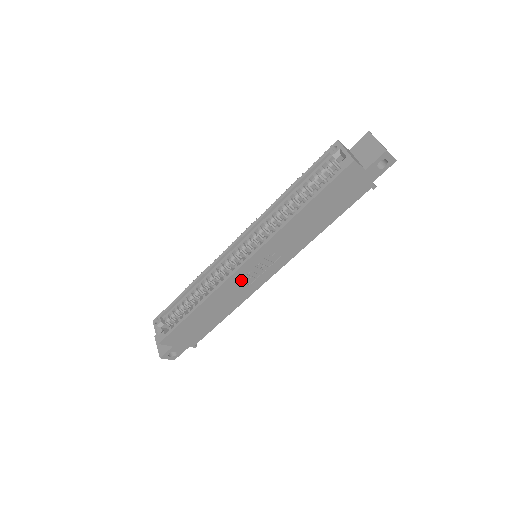
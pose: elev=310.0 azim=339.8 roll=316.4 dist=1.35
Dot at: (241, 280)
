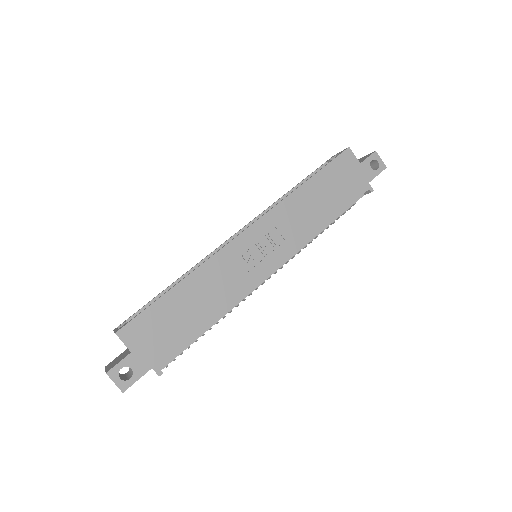
Dot at: (238, 259)
